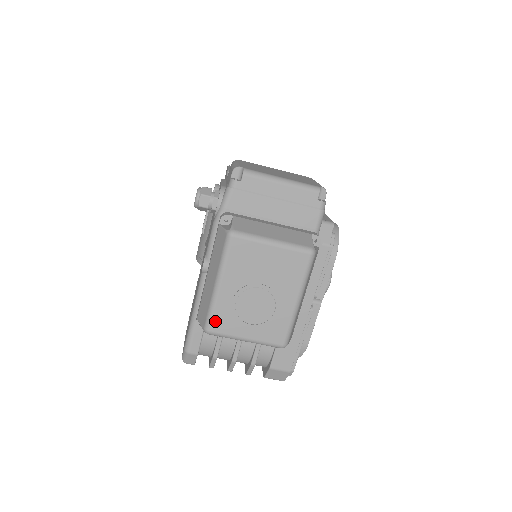
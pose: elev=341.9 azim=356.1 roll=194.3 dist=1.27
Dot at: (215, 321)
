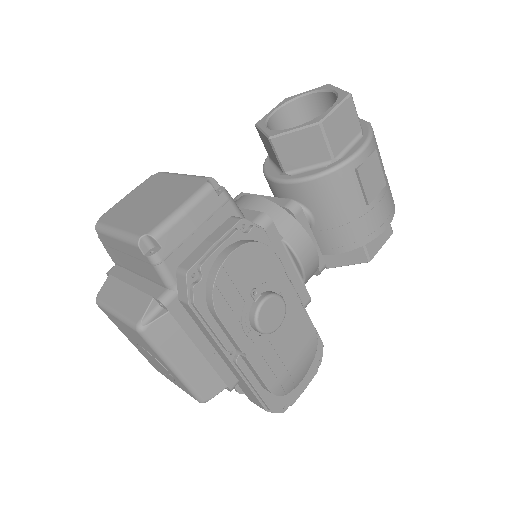
Dot at: (151, 364)
